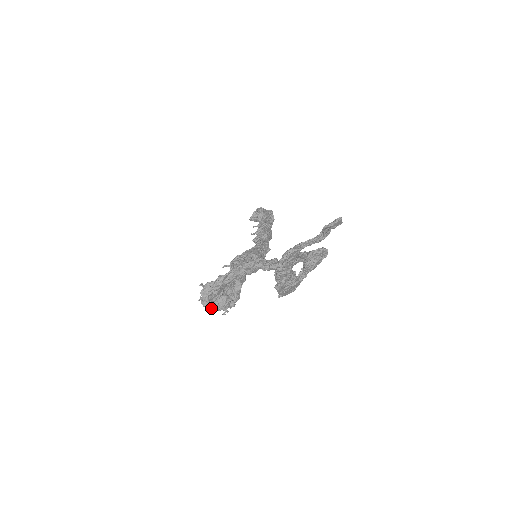
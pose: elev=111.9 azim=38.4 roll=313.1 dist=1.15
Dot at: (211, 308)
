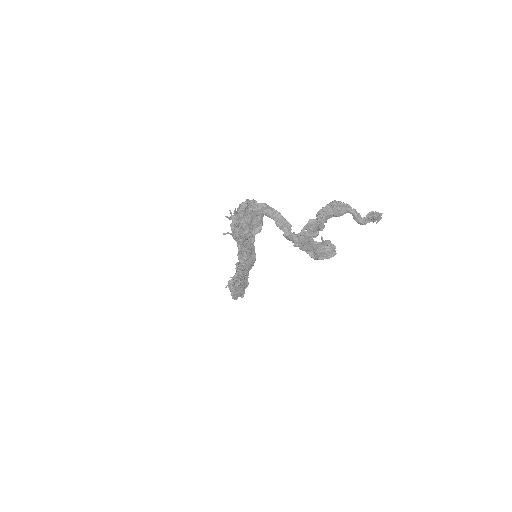
Dot at: (240, 214)
